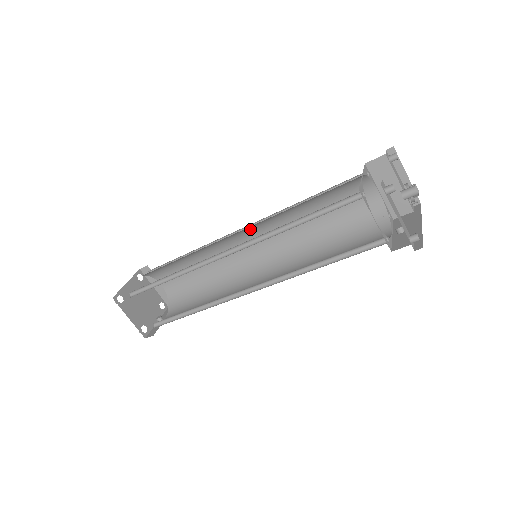
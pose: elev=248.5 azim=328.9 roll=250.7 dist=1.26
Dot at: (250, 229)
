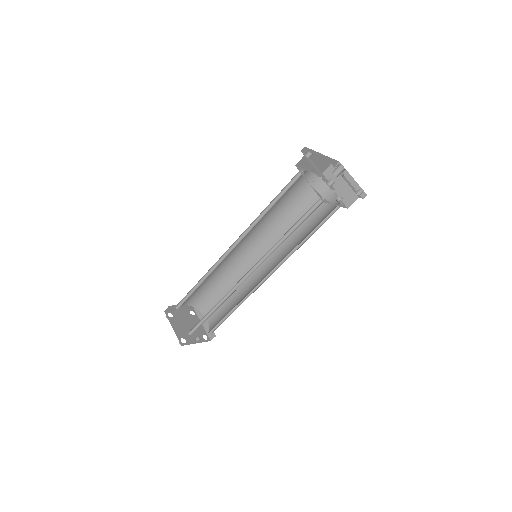
Dot at: (257, 244)
